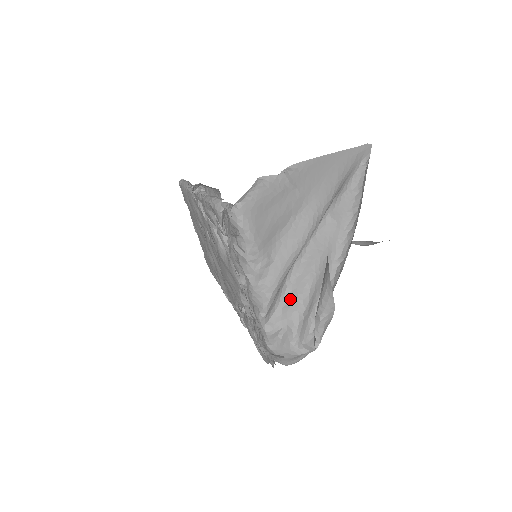
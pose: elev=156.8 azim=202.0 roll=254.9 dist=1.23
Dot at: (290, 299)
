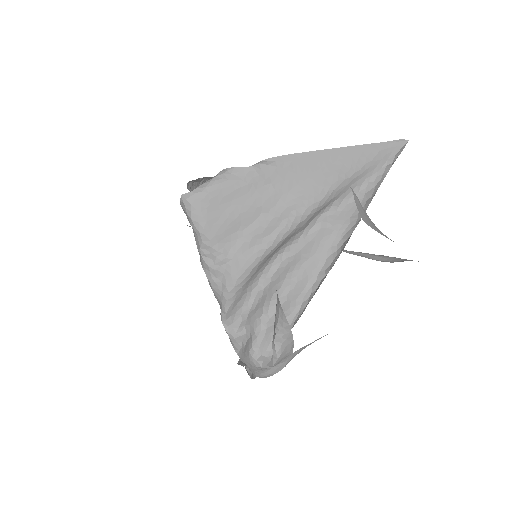
Dot at: (258, 304)
